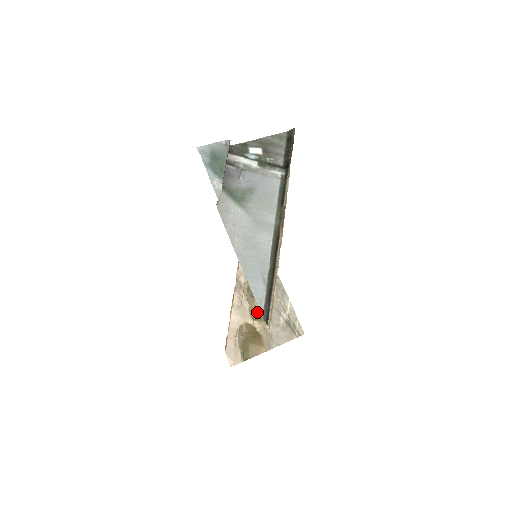
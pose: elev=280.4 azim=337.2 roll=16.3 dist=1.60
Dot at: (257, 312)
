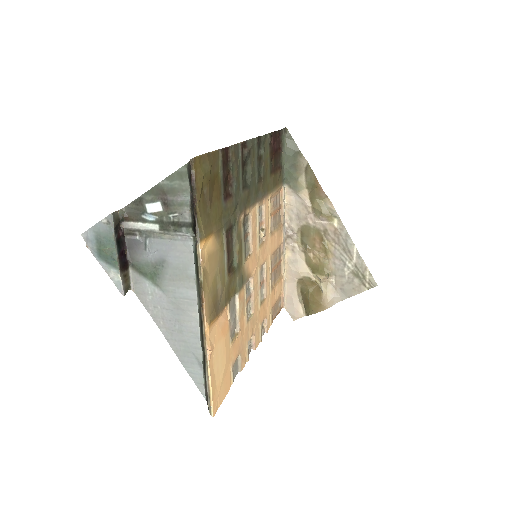
Dot at: (315, 264)
